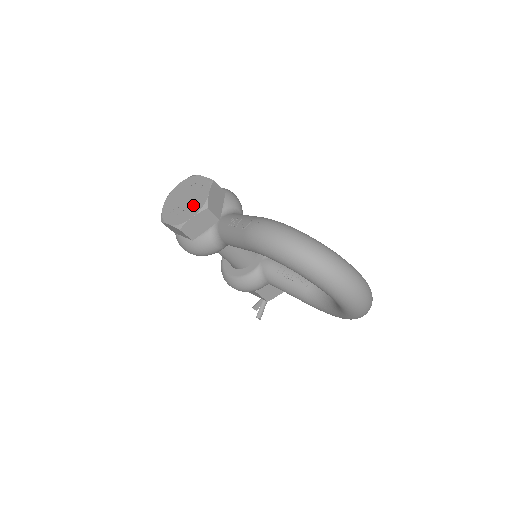
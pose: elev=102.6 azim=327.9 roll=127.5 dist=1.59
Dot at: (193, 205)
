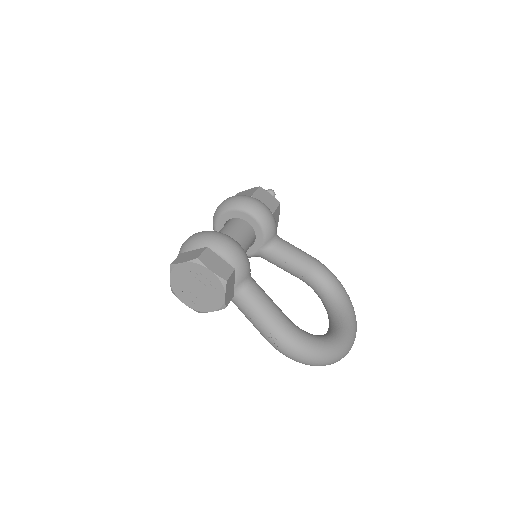
Dot at: (209, 300)
